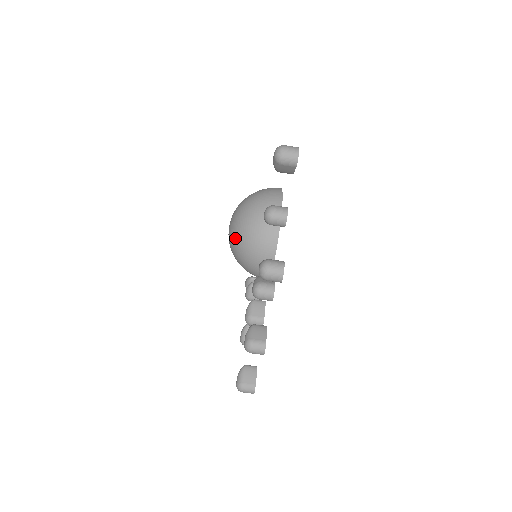
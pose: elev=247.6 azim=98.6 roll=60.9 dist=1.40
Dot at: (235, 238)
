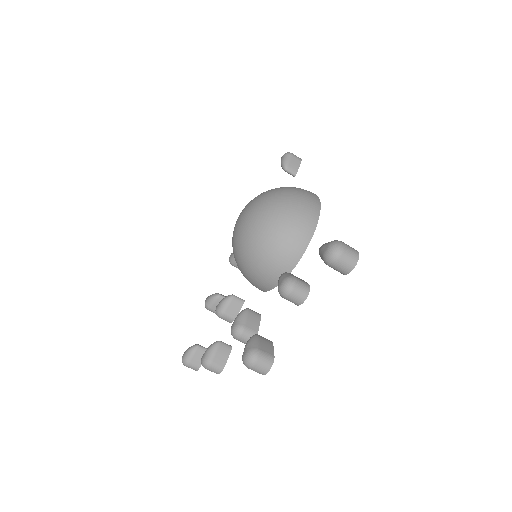
Dot at: (241, 244)
